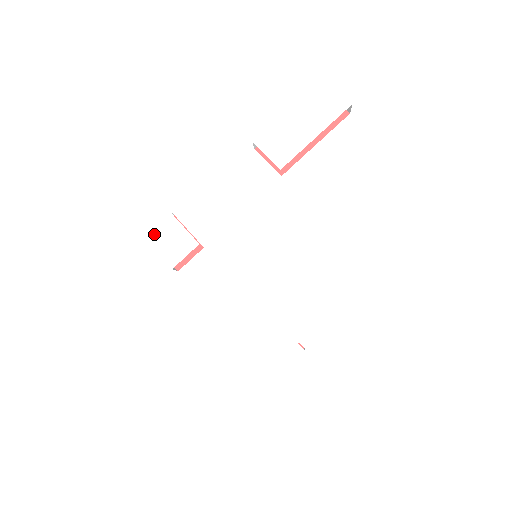
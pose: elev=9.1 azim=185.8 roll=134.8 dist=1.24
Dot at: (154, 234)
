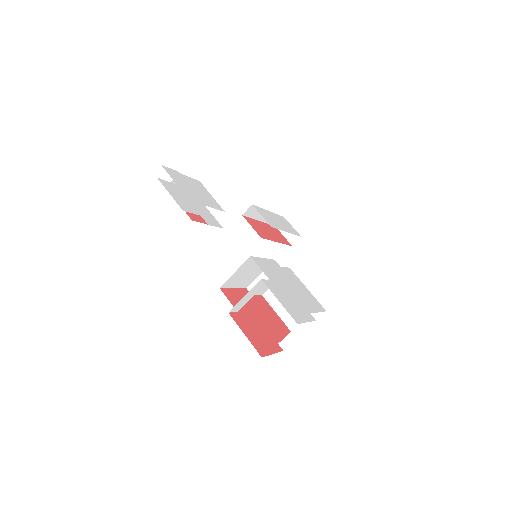
Dot at: (189, 180)
